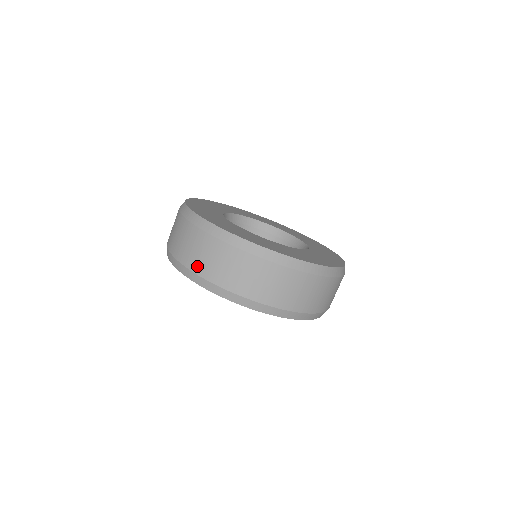
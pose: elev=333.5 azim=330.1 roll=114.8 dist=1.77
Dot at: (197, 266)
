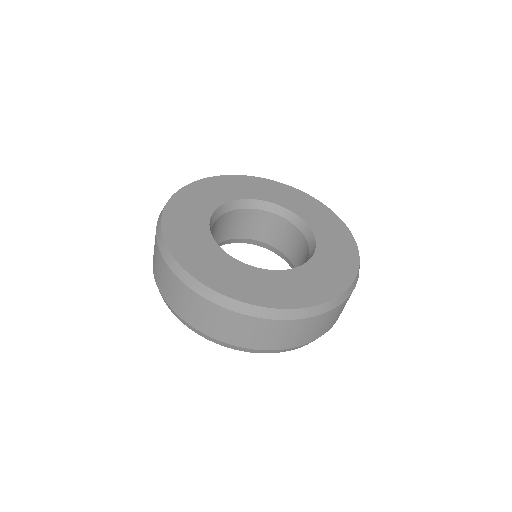
Dot at: (153, 262)
